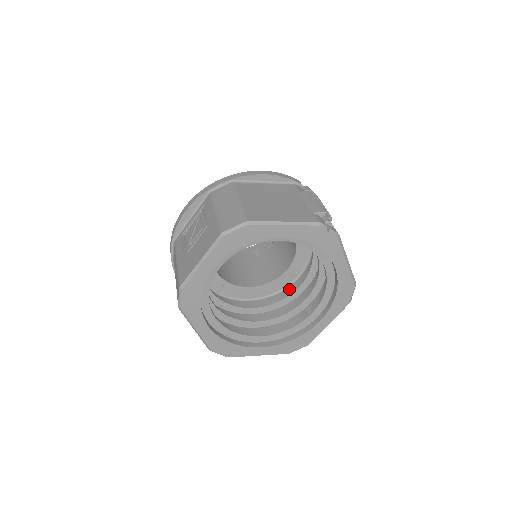
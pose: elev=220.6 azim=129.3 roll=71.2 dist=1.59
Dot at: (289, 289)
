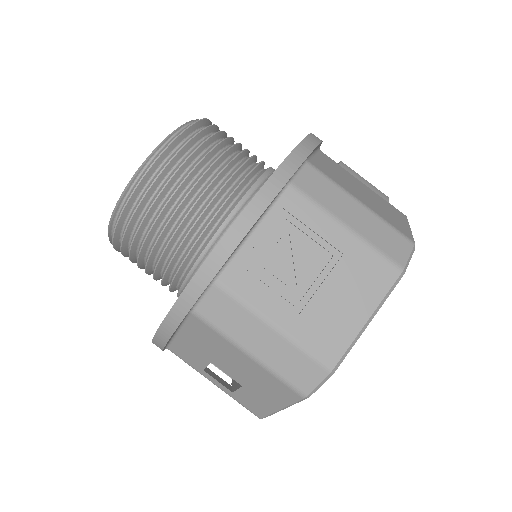
Dot at: occluded
